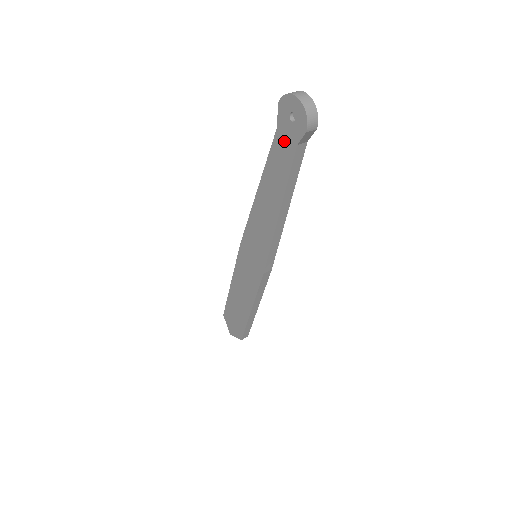
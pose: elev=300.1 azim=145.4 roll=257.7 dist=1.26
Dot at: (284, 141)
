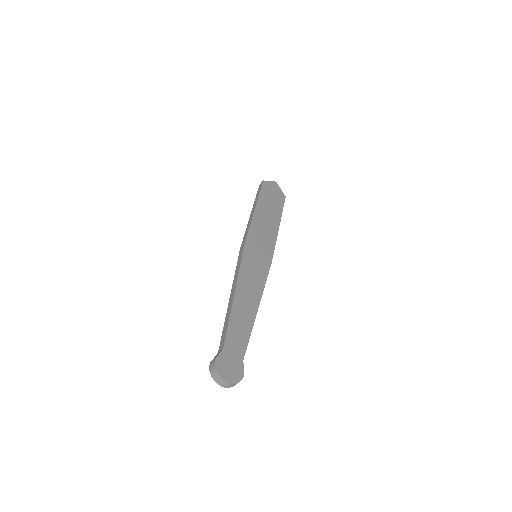
Dot at: occluded
